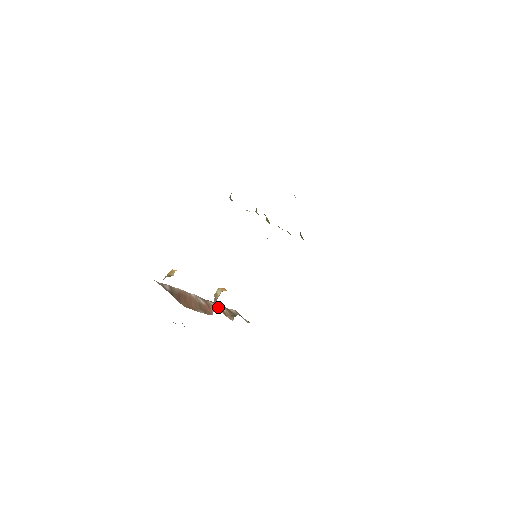
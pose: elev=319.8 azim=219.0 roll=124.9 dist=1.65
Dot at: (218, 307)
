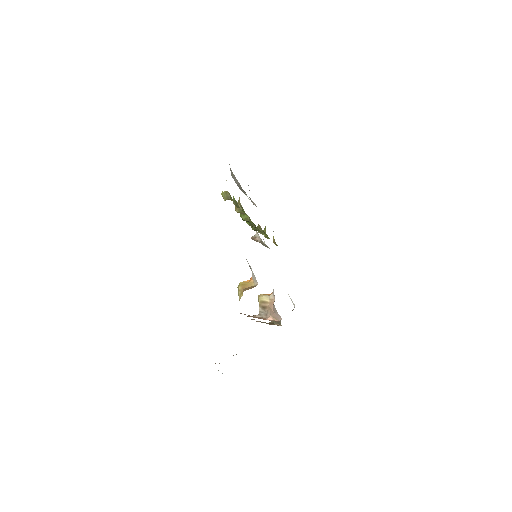
Dot at: occluded
